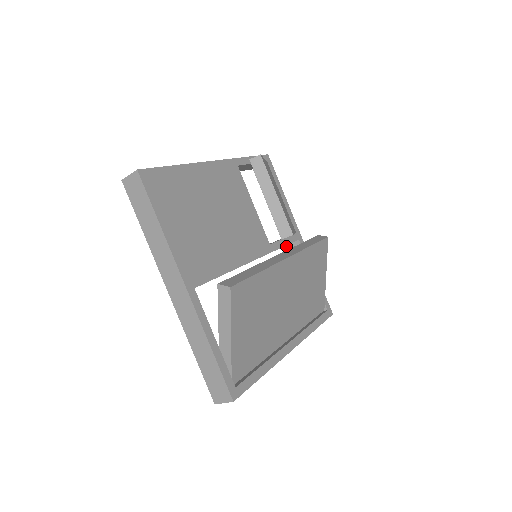
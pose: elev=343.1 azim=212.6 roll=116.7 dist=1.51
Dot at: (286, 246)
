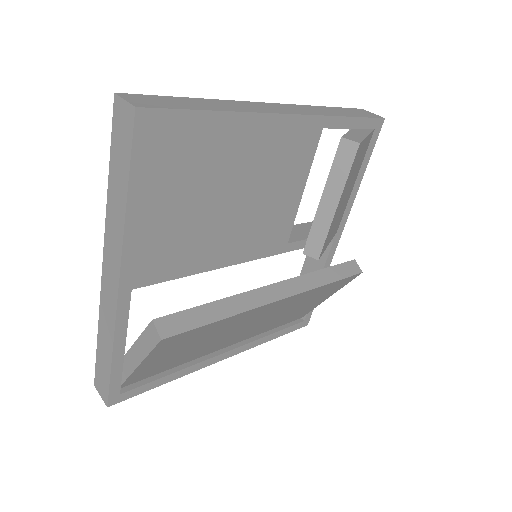
Dot at: occluded
